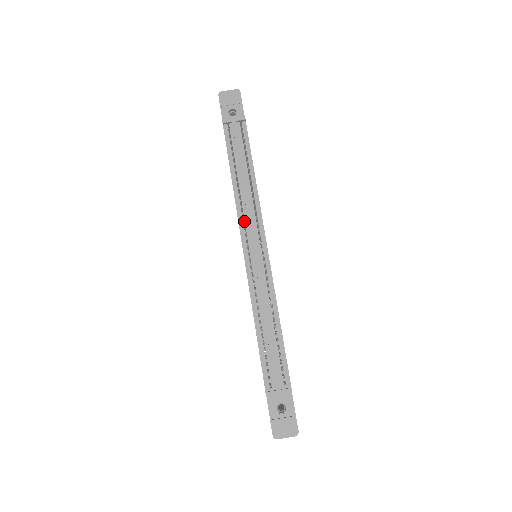
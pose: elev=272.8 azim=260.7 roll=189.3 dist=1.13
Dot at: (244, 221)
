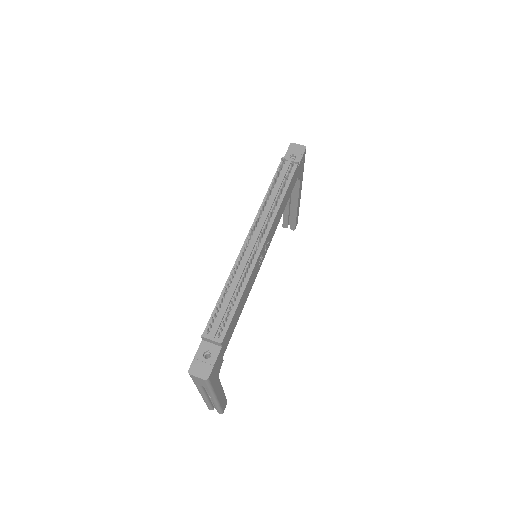
Dot at: (258, 218)
